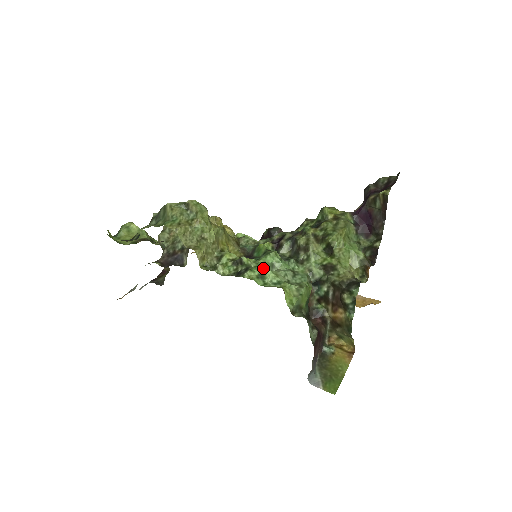
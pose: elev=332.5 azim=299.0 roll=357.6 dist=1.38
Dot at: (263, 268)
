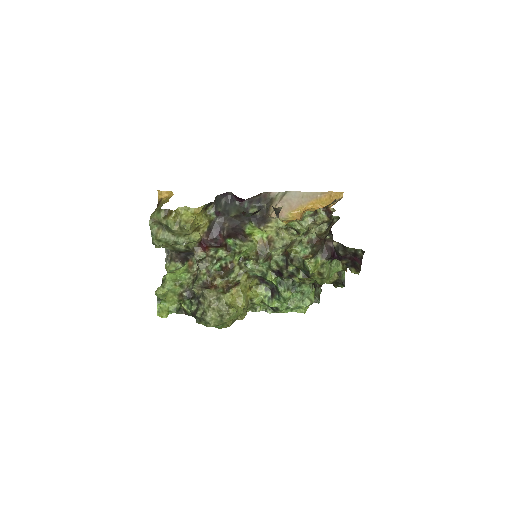
Dot at: (286, 305)
